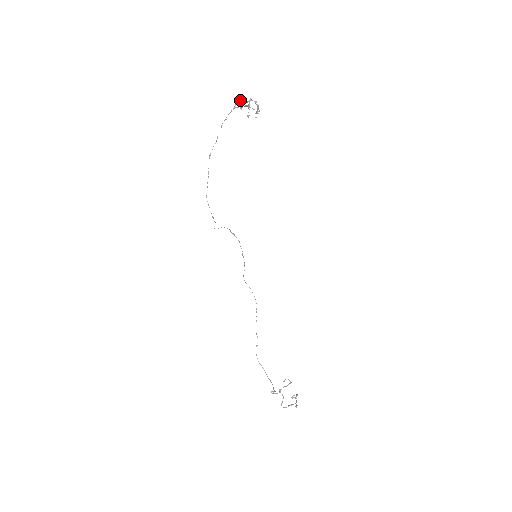
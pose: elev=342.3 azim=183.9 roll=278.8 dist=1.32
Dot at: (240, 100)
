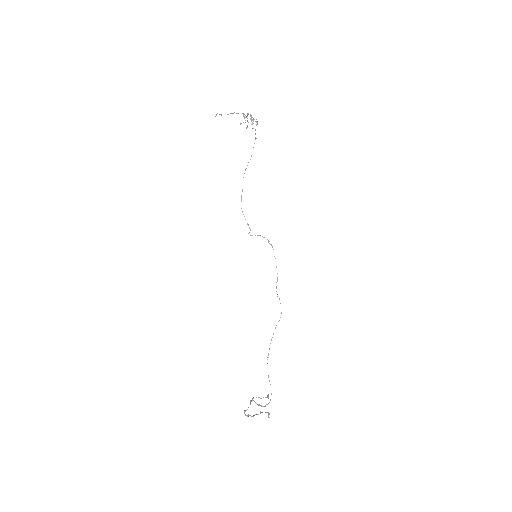
Dot at: (246, 117)
